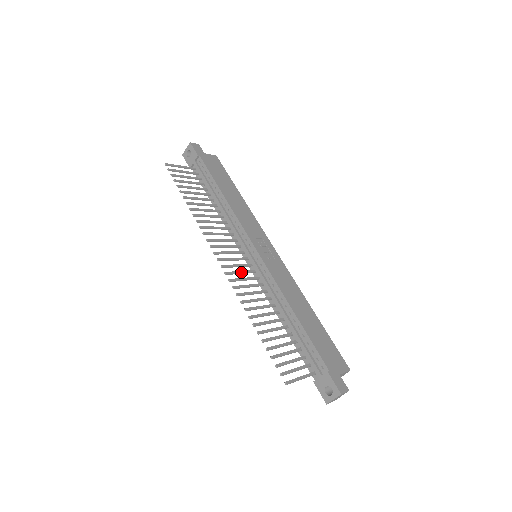
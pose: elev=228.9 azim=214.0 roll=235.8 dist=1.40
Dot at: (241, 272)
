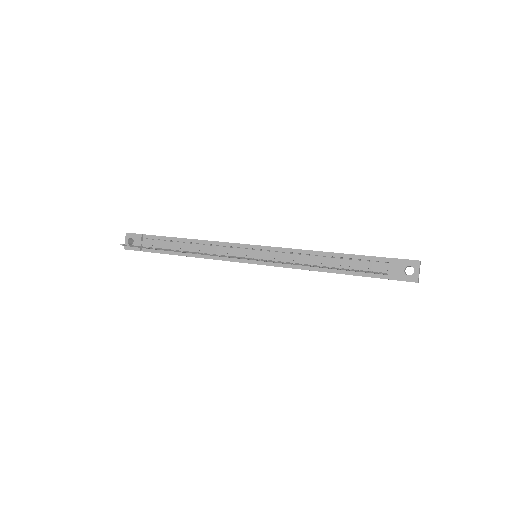
Dot at: occluded
